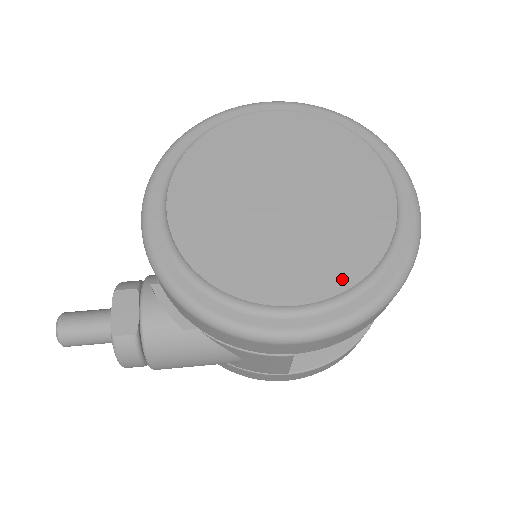
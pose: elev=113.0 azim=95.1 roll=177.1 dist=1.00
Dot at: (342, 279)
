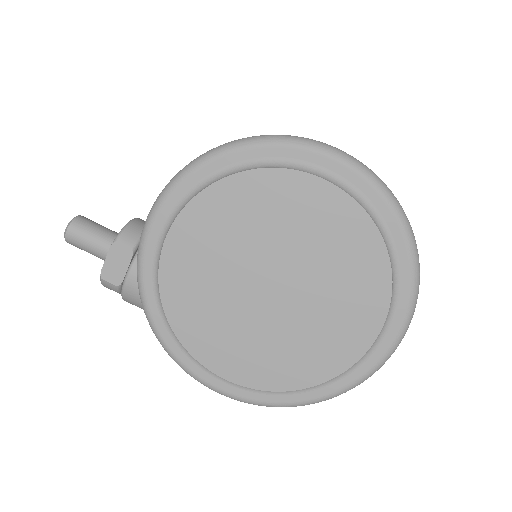
Dot at: (272, 382)
